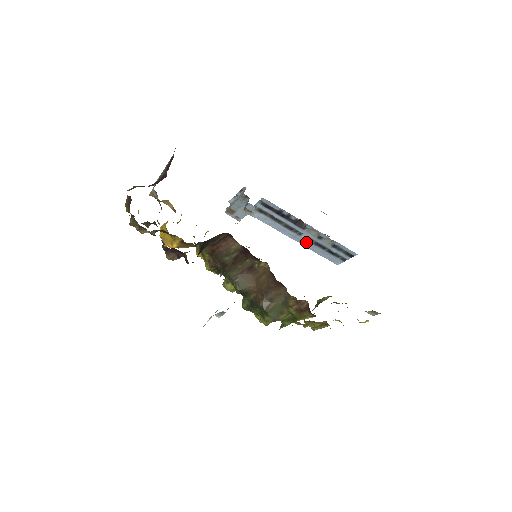
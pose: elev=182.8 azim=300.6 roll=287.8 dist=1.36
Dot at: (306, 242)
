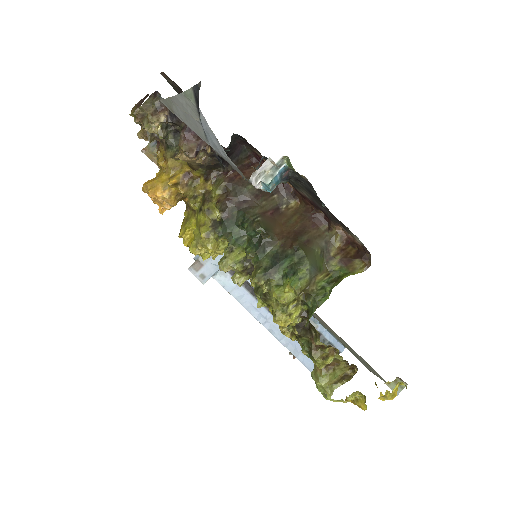
Dot at: occluded
